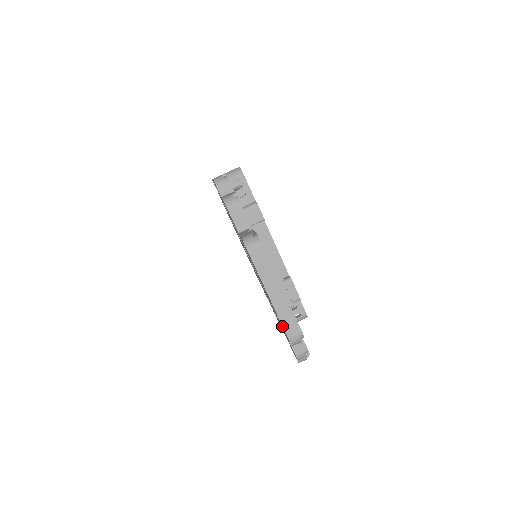
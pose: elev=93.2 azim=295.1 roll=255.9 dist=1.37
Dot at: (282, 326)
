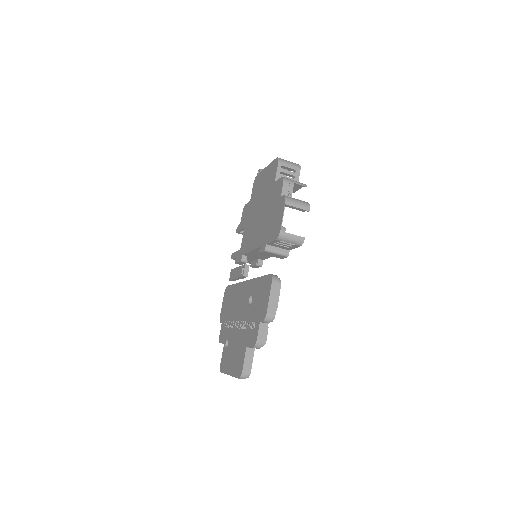
Dot at: (224, 369)
